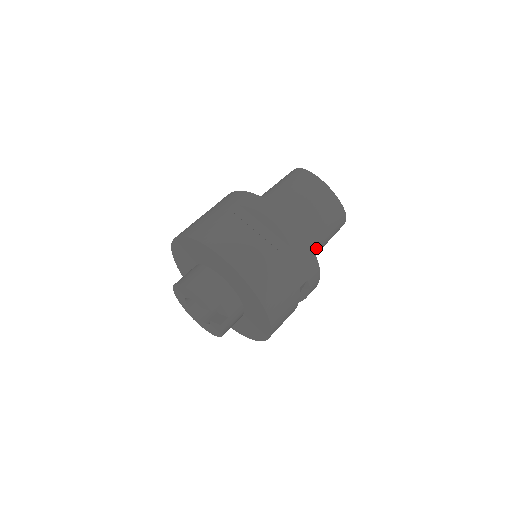
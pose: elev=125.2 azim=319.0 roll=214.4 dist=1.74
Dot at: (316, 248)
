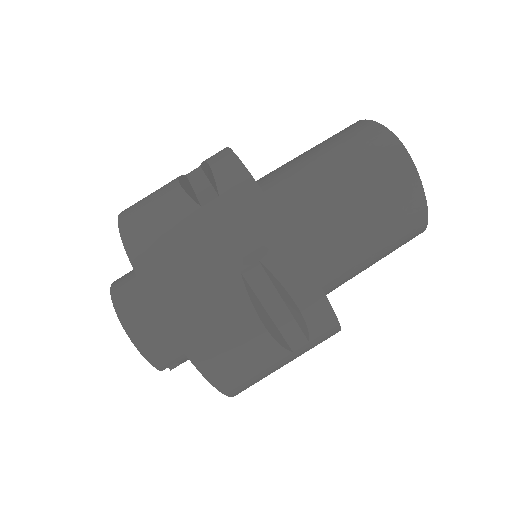
Dot at: occluded
